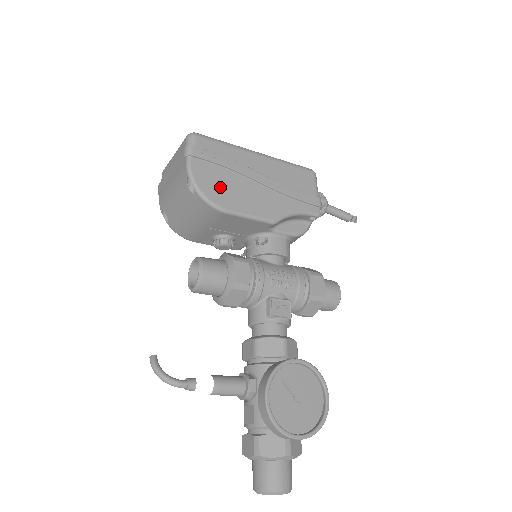
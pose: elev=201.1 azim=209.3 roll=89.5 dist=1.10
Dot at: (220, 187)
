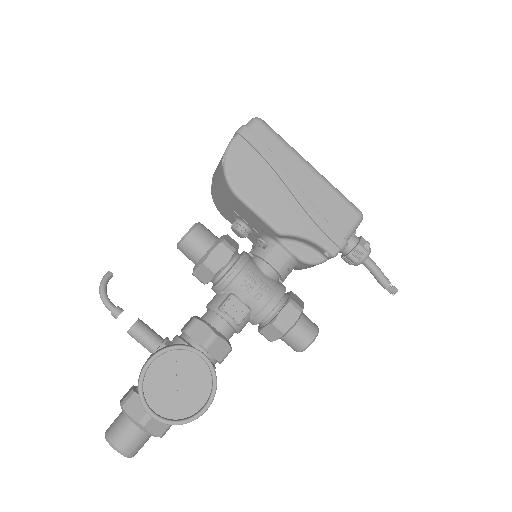
Dot at: (248, 173)
